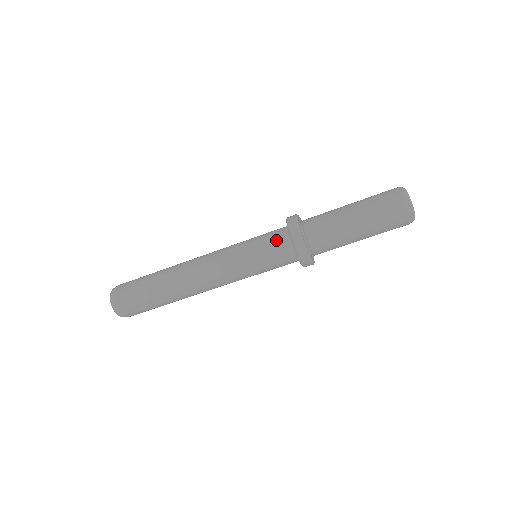
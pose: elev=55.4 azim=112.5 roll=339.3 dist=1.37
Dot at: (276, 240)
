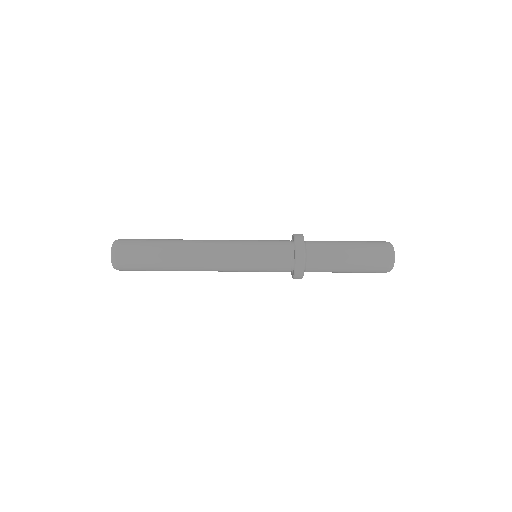
Dot at: (281, 249)
